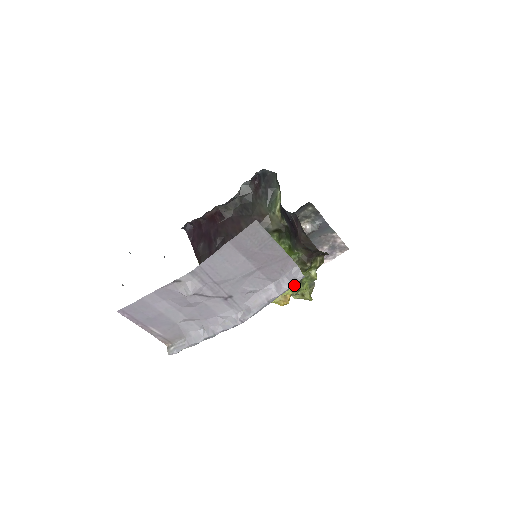
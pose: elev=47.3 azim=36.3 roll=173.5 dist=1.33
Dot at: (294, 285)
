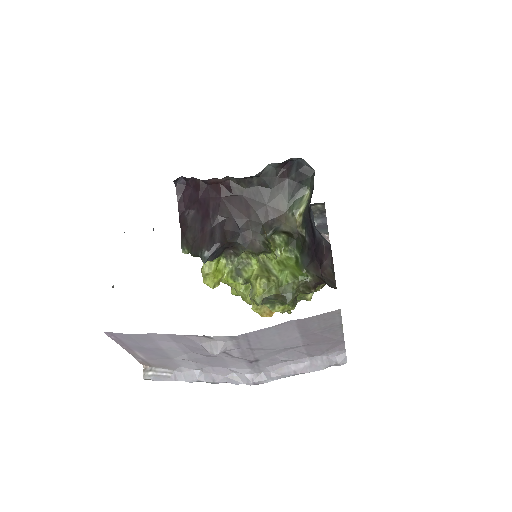
Dot at: (288, 306)
